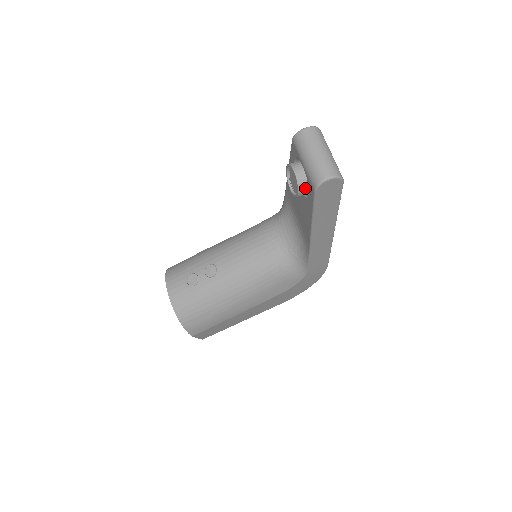
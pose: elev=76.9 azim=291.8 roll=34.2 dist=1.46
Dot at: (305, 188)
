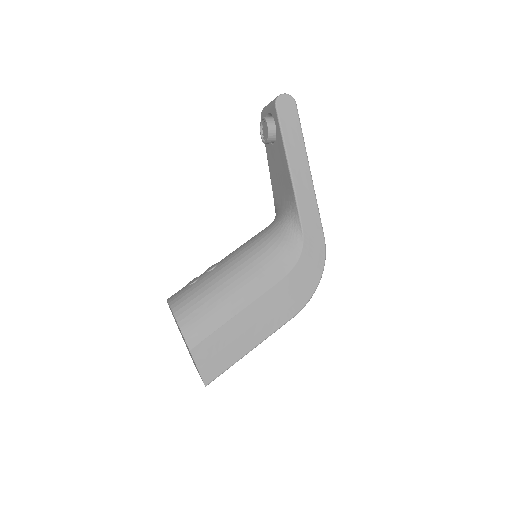
Dot at: (272, 123)
